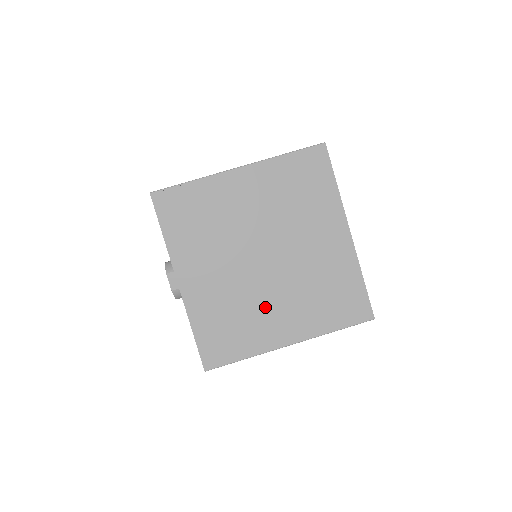
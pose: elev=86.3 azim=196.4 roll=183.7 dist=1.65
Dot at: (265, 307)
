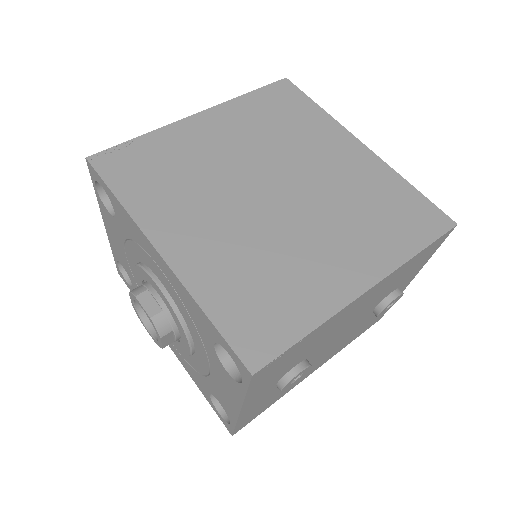
Dot at: (304, 249)
